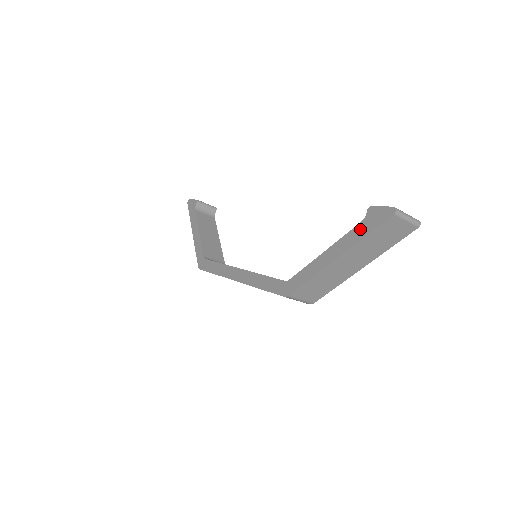
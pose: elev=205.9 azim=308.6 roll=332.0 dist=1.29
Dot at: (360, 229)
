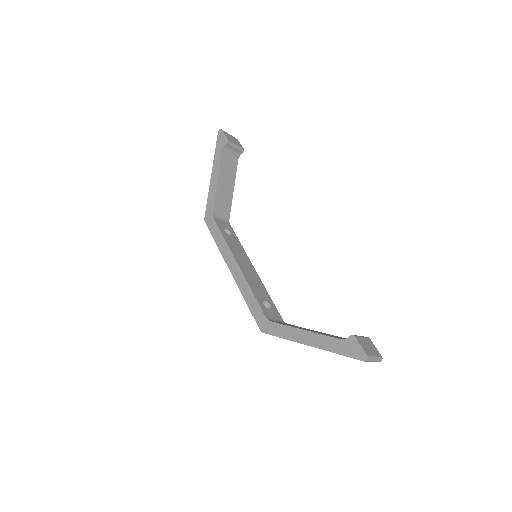
Dot at: (337, 344)
